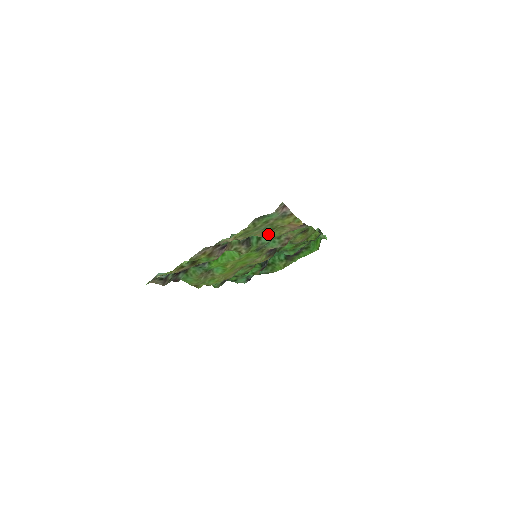
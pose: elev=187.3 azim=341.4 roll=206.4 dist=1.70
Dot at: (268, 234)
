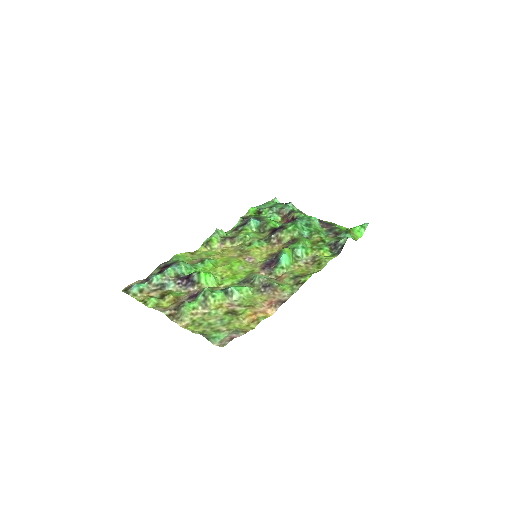
Dot at: (239, 302)
